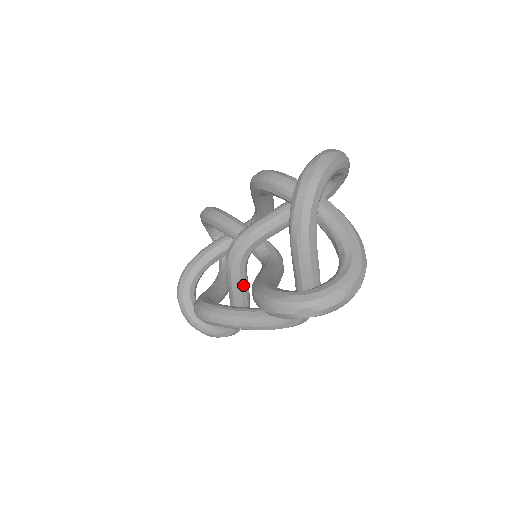
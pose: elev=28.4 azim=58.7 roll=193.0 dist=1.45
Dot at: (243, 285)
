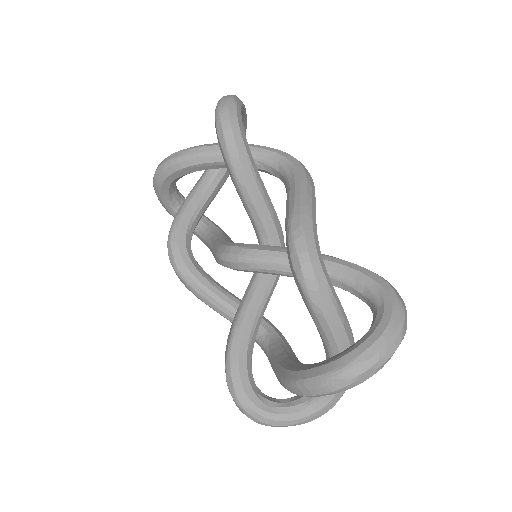
Dot at: occluded
